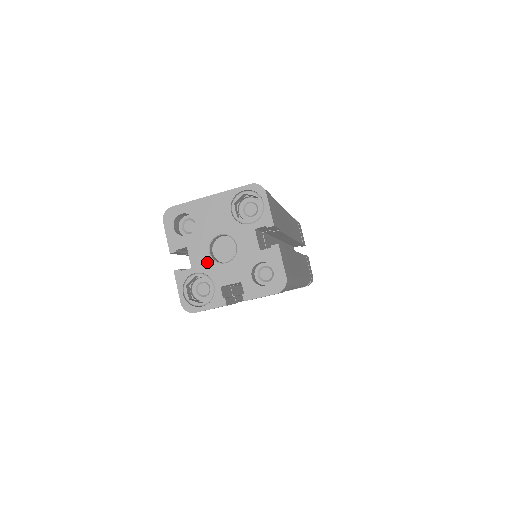
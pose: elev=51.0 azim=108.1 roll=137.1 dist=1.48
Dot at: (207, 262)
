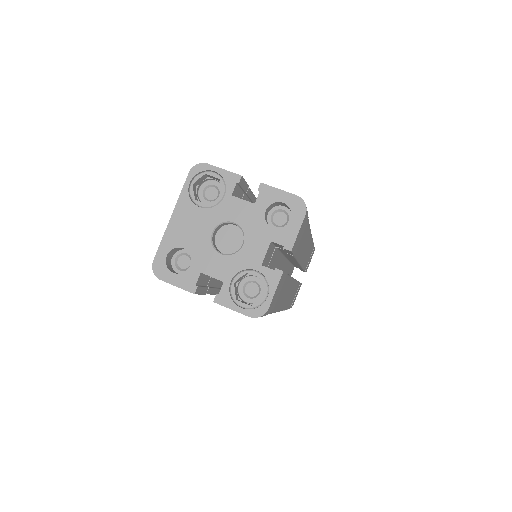
Dot at: (229, 262)
